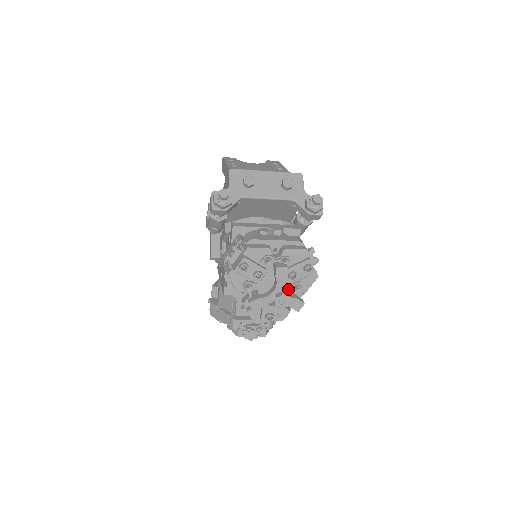
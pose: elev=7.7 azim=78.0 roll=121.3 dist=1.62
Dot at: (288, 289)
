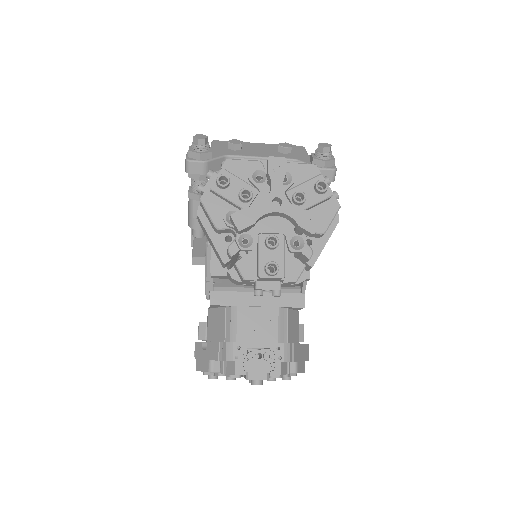
Dot at: occluded
